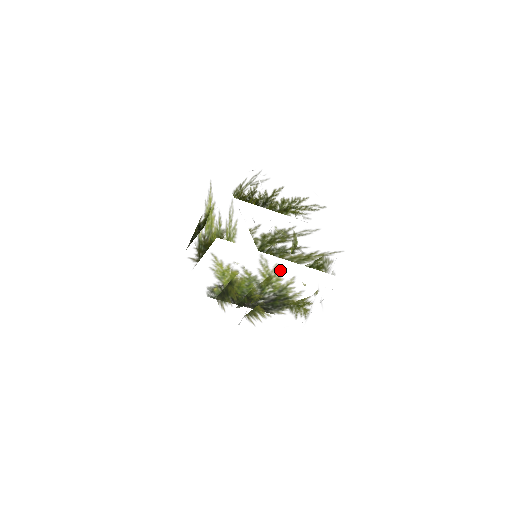
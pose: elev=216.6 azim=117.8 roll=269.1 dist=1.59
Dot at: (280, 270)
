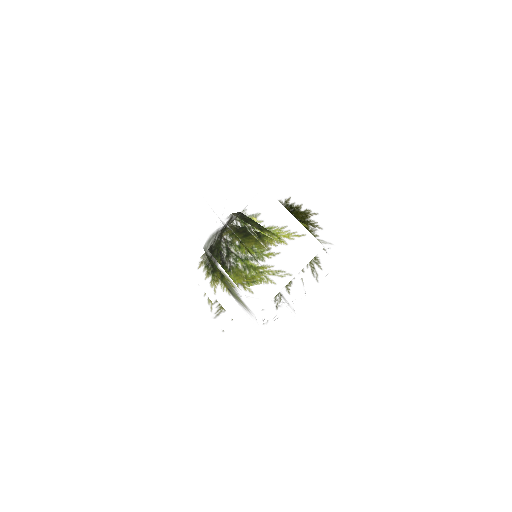
Dot at: (248, 326)
